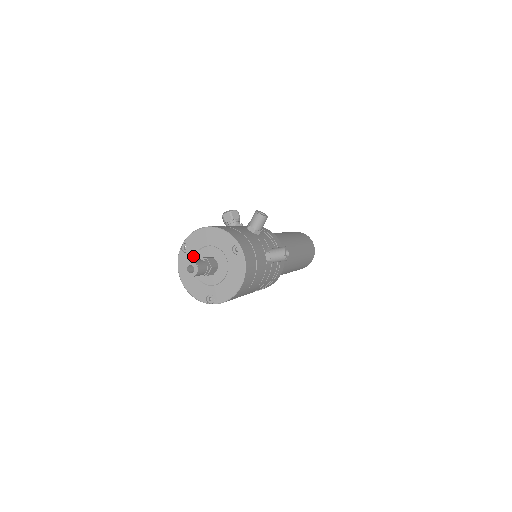
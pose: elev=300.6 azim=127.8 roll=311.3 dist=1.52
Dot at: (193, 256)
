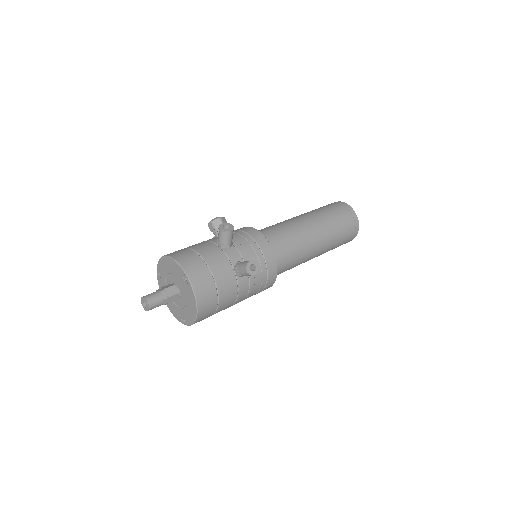
Dot at: (165, 281)
